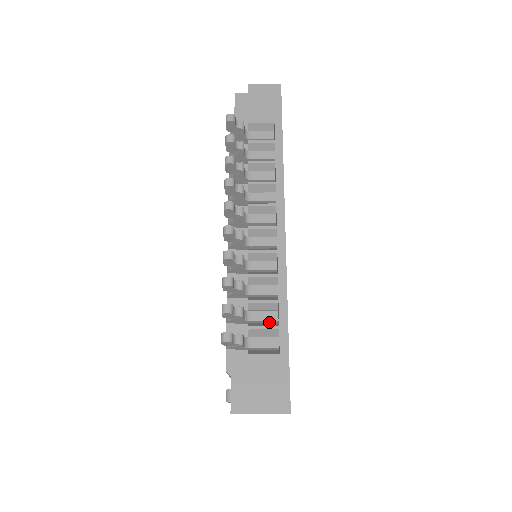
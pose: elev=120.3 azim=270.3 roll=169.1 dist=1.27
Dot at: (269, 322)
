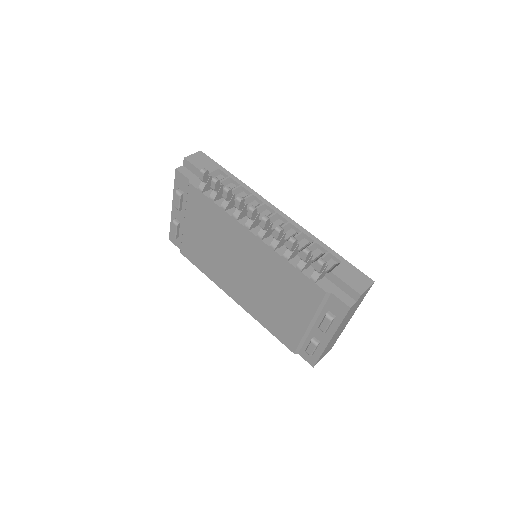
Dot at: occluded
